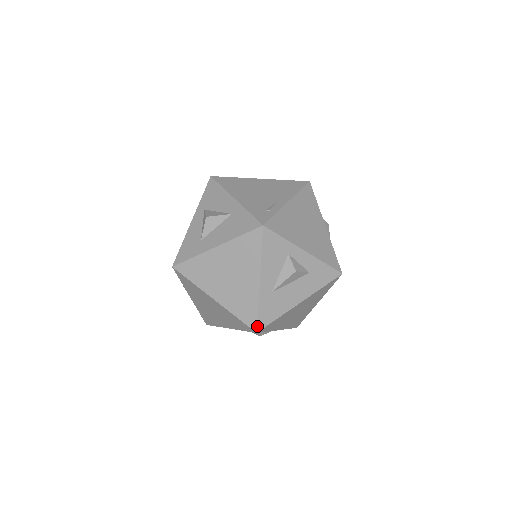
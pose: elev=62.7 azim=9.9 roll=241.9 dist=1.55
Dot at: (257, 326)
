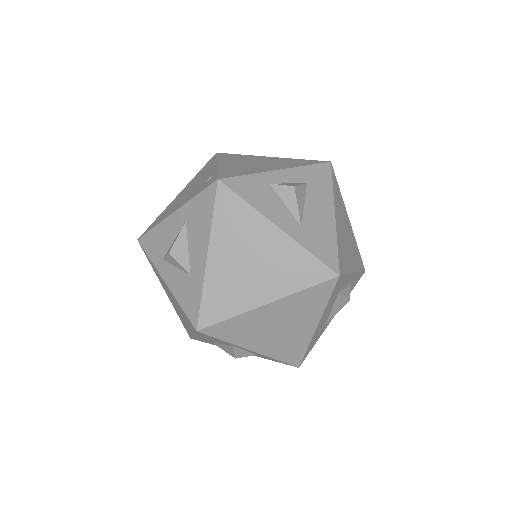
Dot at: (331, 269)
